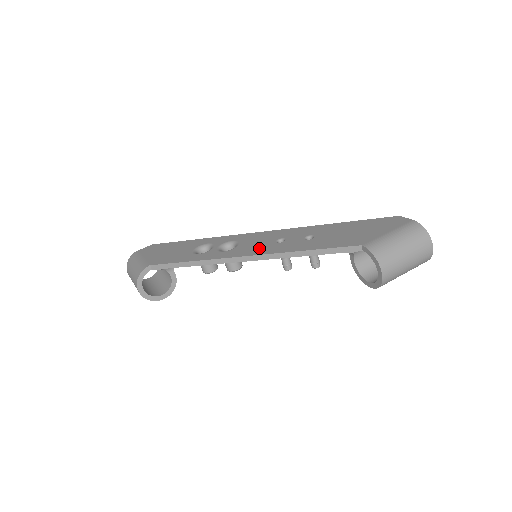
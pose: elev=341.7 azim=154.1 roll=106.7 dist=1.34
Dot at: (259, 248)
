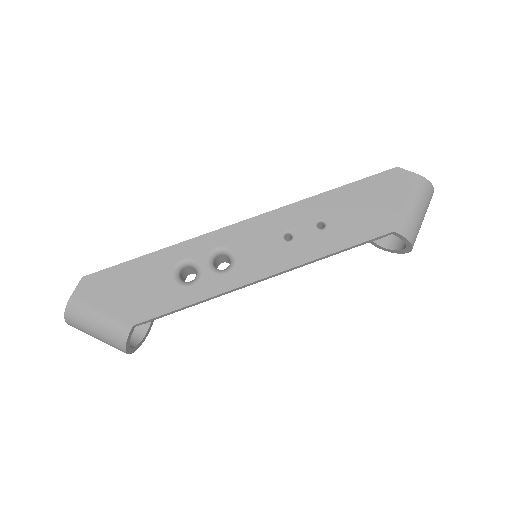
Dot at: (272, 258)
